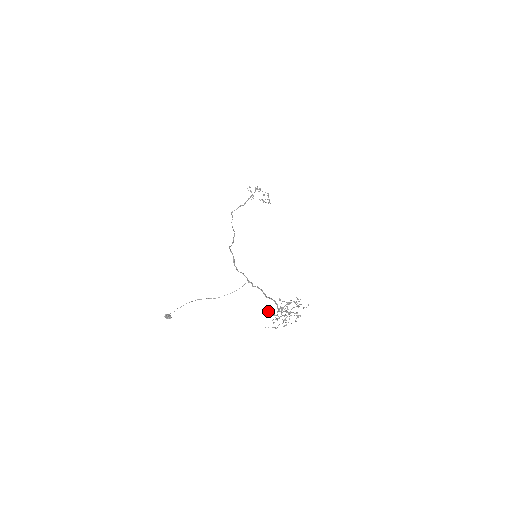
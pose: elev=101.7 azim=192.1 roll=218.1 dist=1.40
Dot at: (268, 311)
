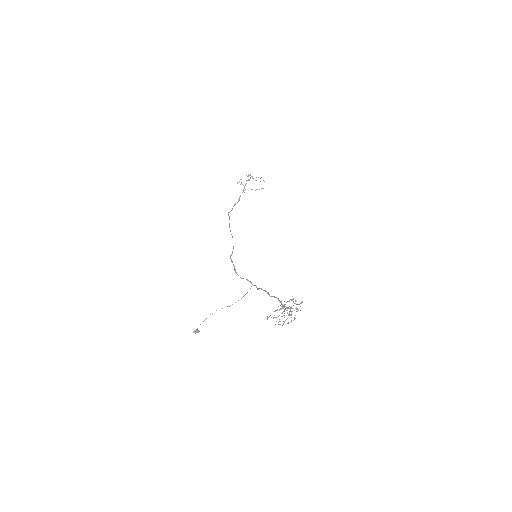
Dot at: occluded
